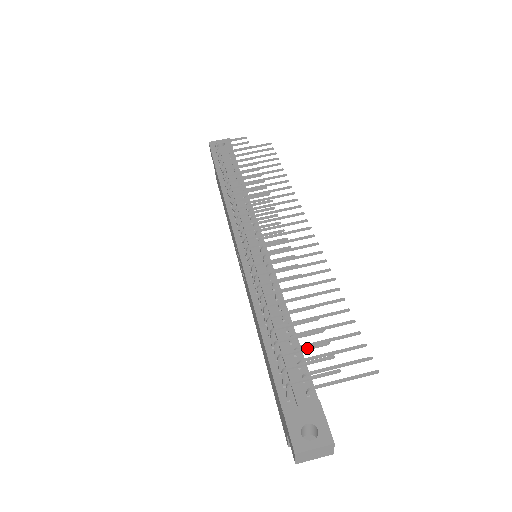
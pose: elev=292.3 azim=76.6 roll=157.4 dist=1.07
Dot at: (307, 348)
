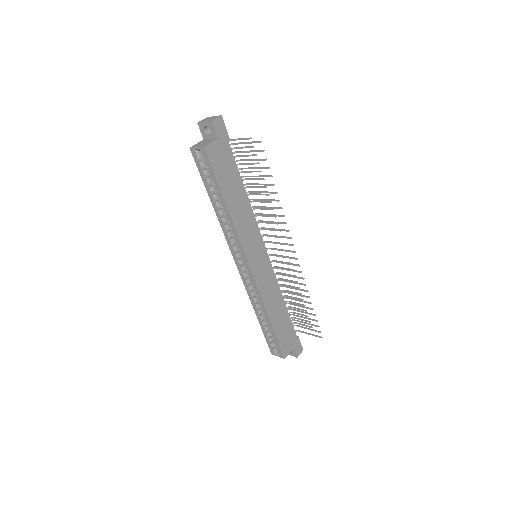
Dot at: (248, 155)
